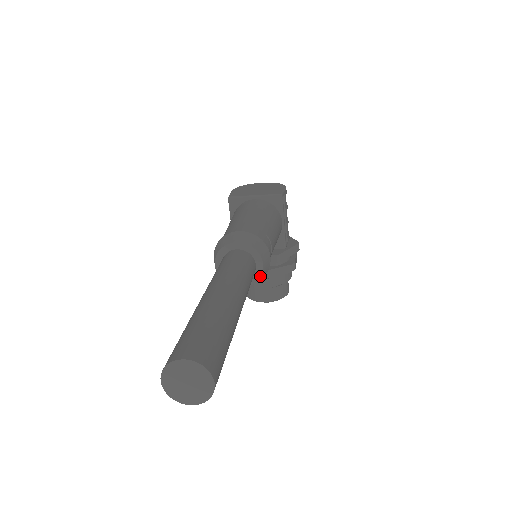
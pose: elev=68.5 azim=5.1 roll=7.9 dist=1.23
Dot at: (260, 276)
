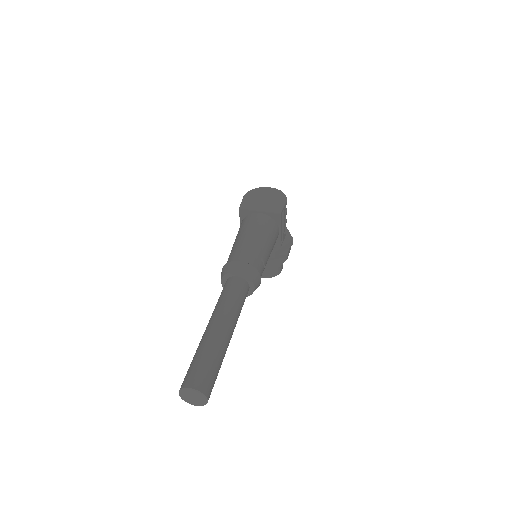
Dot at: (252, 293)
